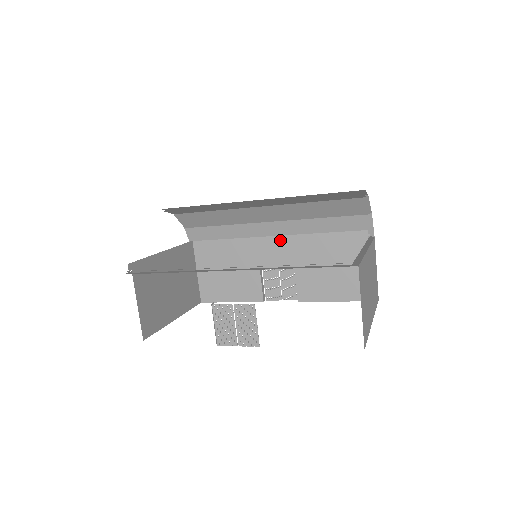
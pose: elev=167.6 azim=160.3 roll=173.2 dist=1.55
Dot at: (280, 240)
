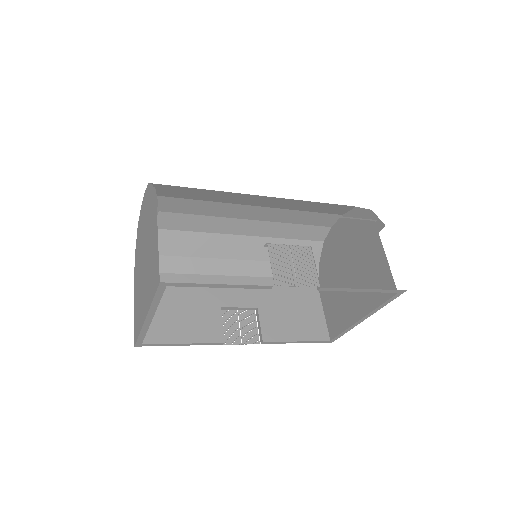
Dot at: (241, 280)
